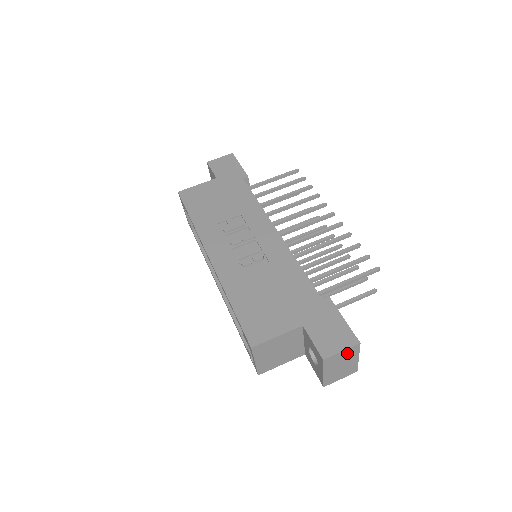
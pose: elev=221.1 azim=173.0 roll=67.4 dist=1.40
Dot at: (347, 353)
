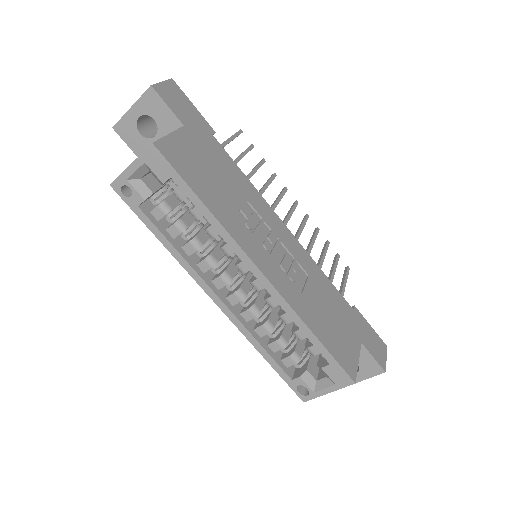
Dot at: occluded
